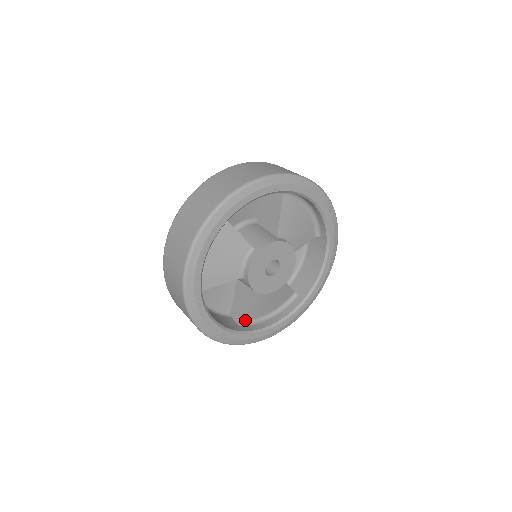
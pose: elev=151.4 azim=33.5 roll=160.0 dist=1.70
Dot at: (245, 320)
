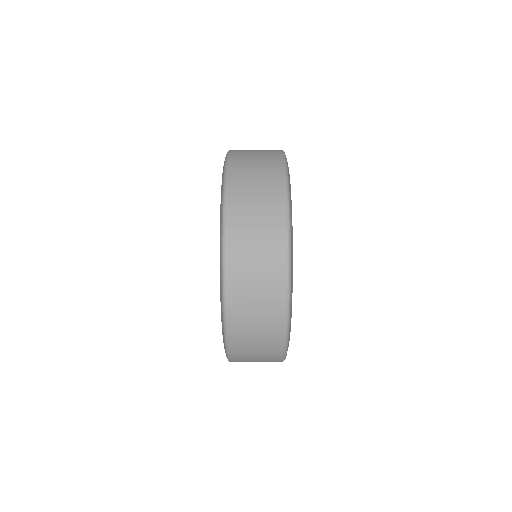
Dot at: occluded
